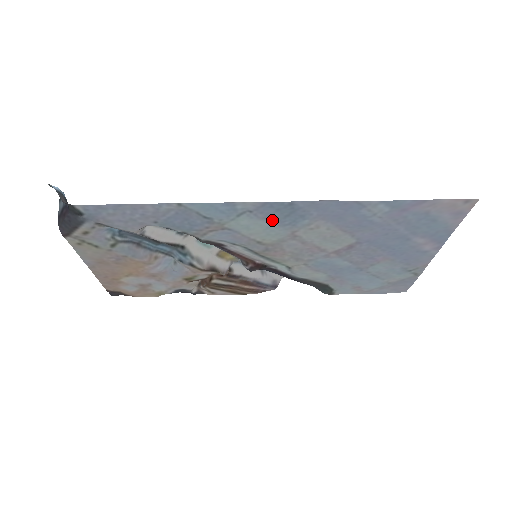
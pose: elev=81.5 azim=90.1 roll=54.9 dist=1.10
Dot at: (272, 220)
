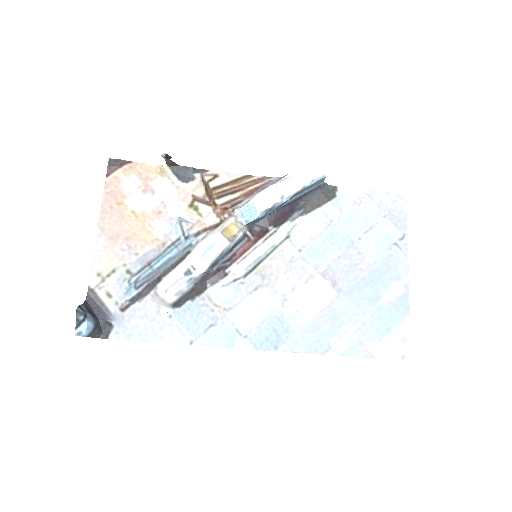
Dot at: (264, 324)
